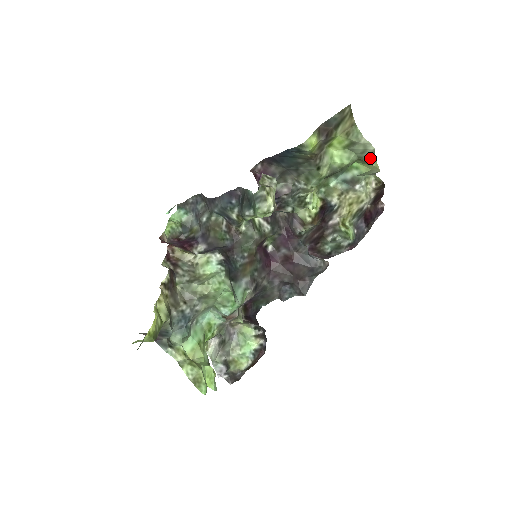
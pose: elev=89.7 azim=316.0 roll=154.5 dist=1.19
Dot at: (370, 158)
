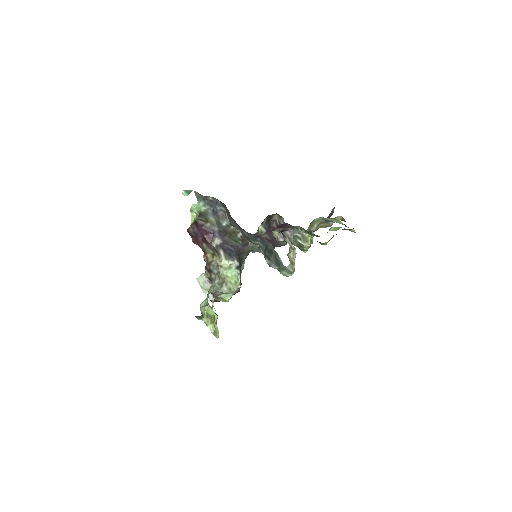
Dot at: occluded
